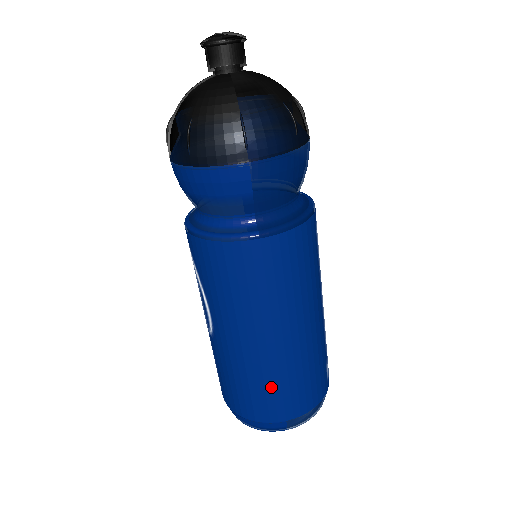
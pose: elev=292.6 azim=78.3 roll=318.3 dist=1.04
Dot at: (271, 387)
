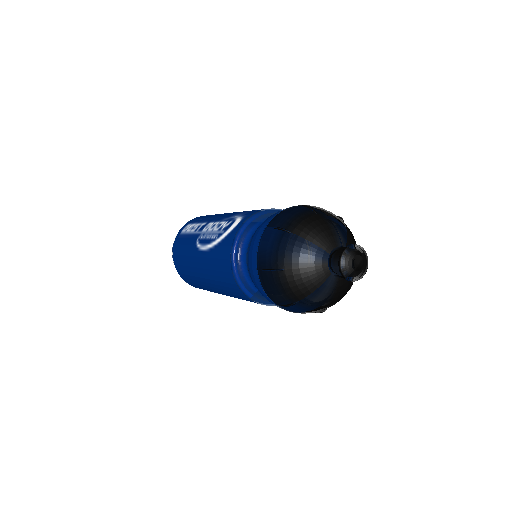
Dot at: (194, 282)
